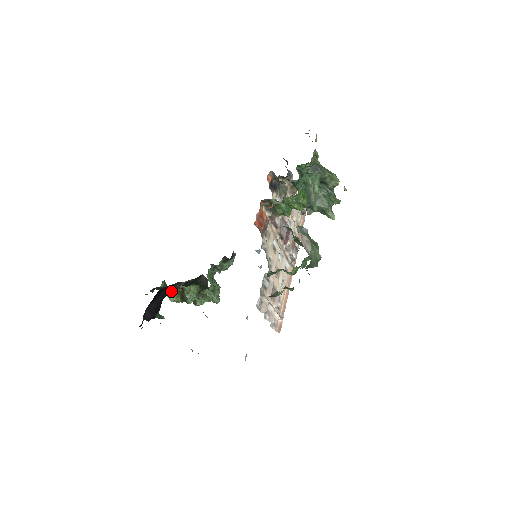
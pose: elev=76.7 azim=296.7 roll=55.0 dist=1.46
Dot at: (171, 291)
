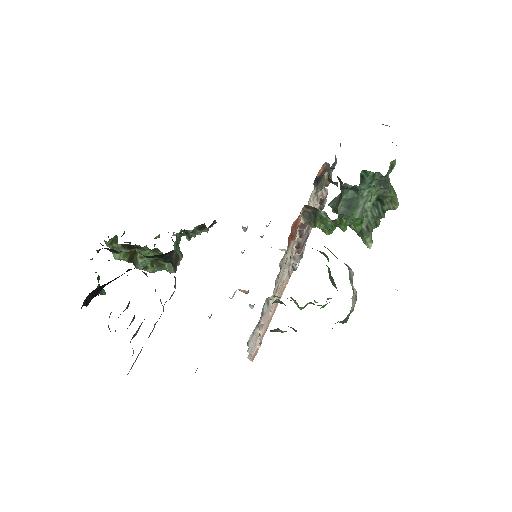
Dot at: (121, 250)
